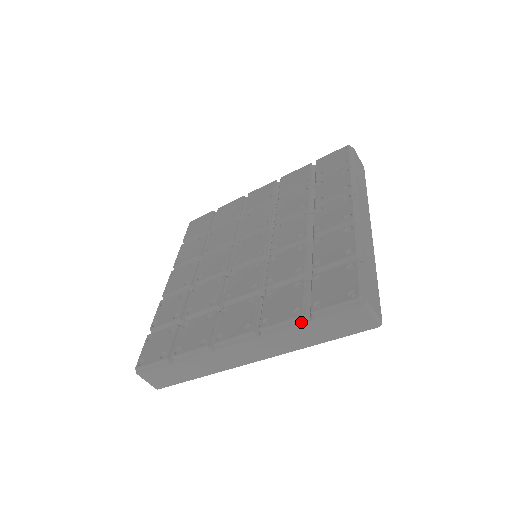
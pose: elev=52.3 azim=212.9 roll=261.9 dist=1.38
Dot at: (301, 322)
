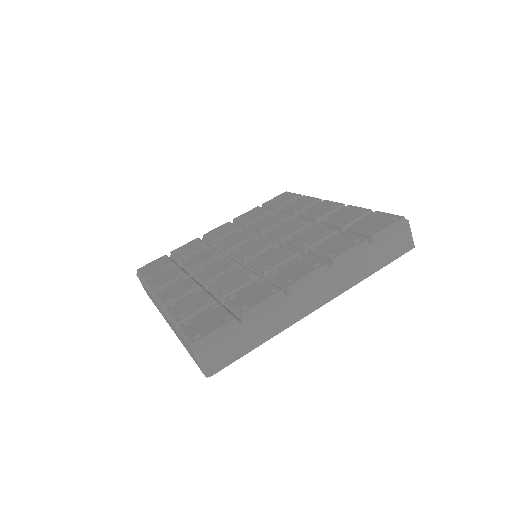
Dot at: (366, 246)
